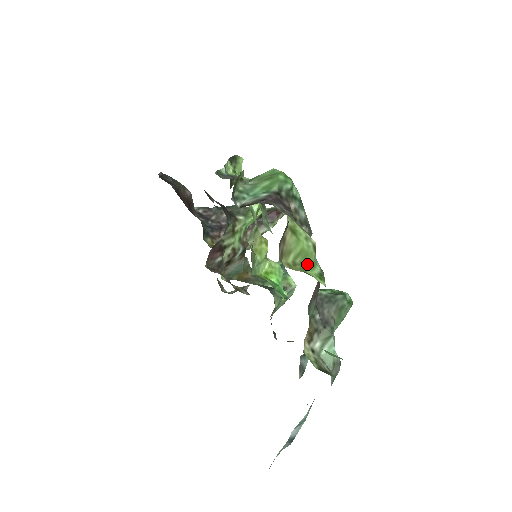
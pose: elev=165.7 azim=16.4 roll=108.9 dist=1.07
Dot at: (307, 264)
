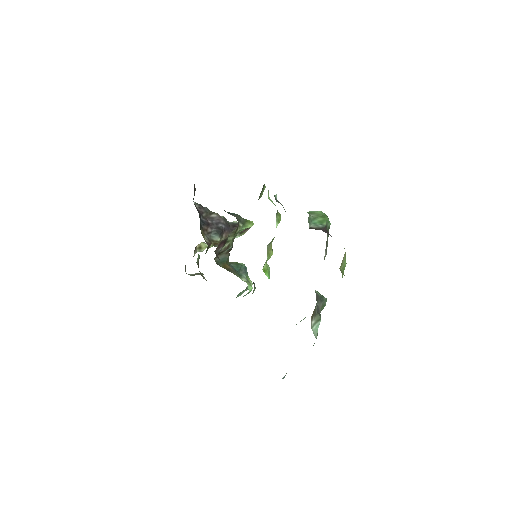
Dot at: occluded
